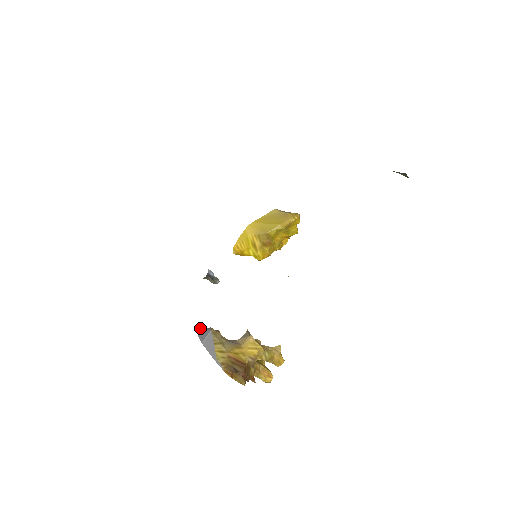
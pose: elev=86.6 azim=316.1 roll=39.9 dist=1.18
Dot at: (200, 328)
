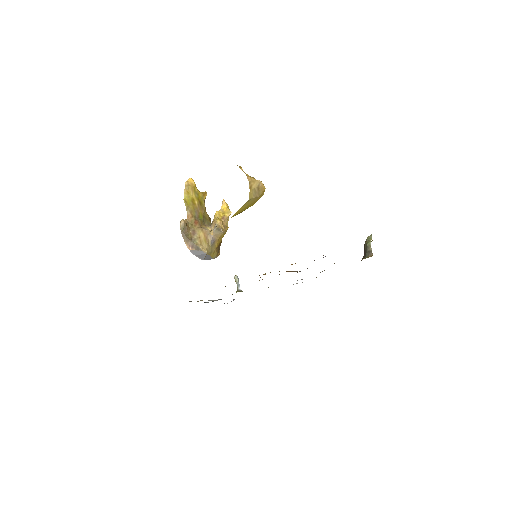
Dot at: (193, 250)
